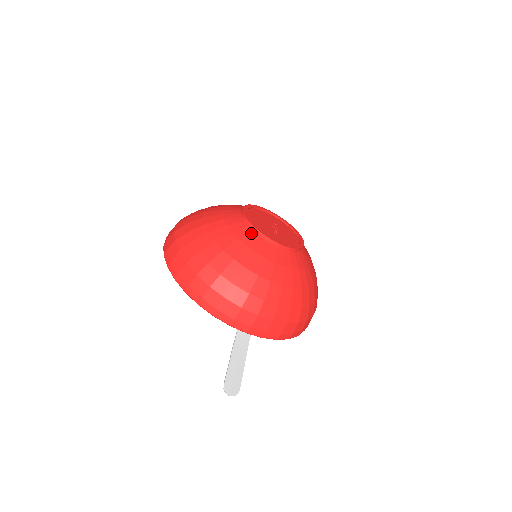
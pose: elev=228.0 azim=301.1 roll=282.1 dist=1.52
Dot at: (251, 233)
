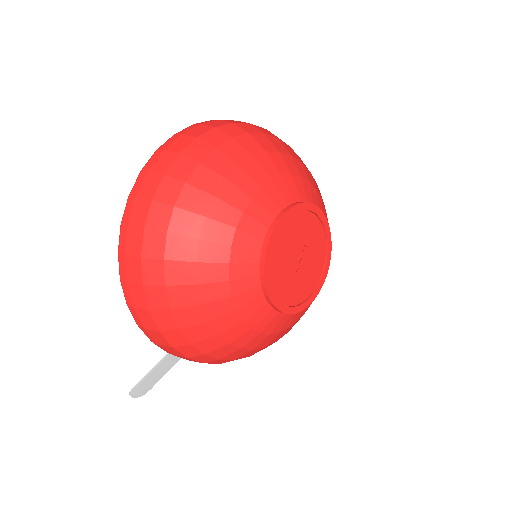
Dot at: (256, 290)
